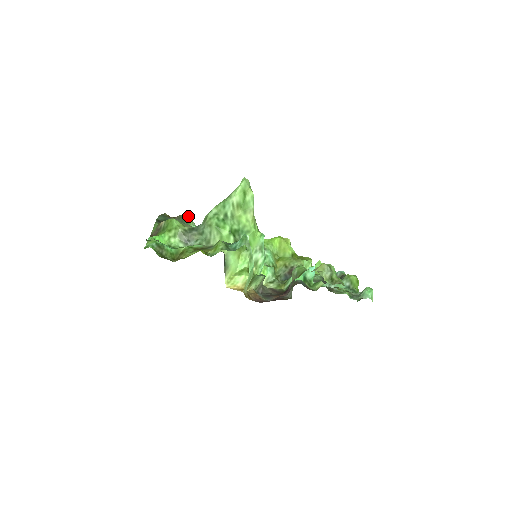
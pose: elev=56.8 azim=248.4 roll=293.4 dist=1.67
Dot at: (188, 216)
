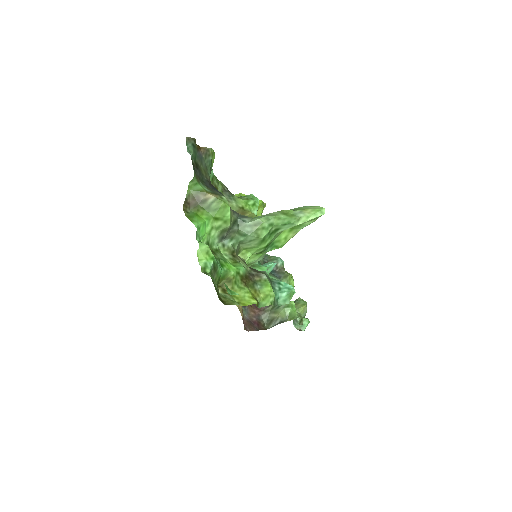
Dot at: (214, 153)
